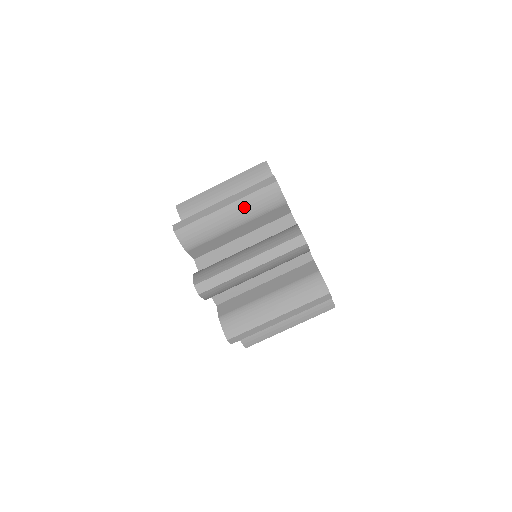
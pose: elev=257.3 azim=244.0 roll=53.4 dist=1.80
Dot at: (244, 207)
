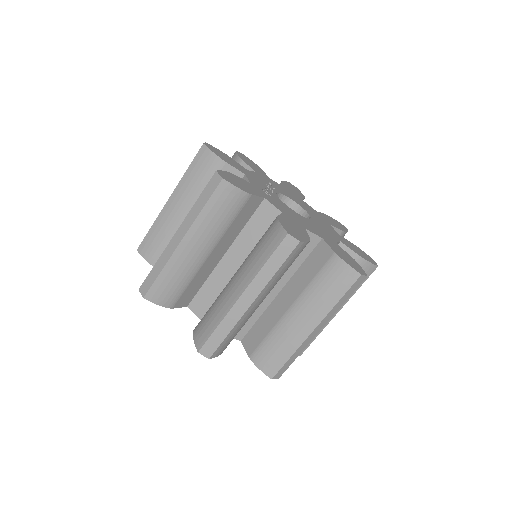
Dot at: (184, 189)
